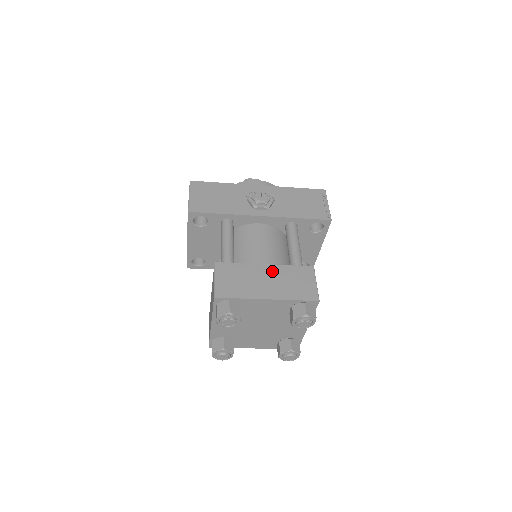
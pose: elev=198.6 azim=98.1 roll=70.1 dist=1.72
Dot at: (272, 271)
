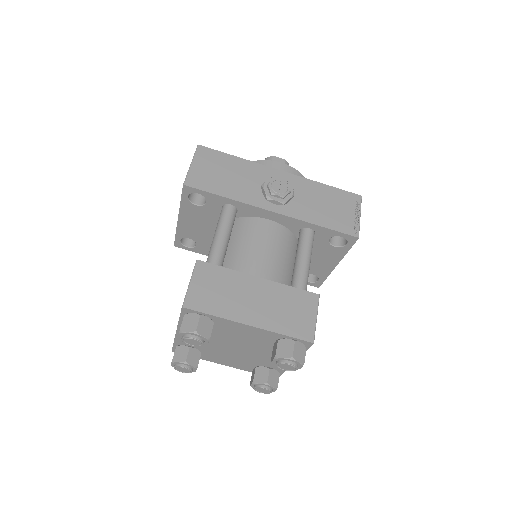
Dot at: (265, 288)
